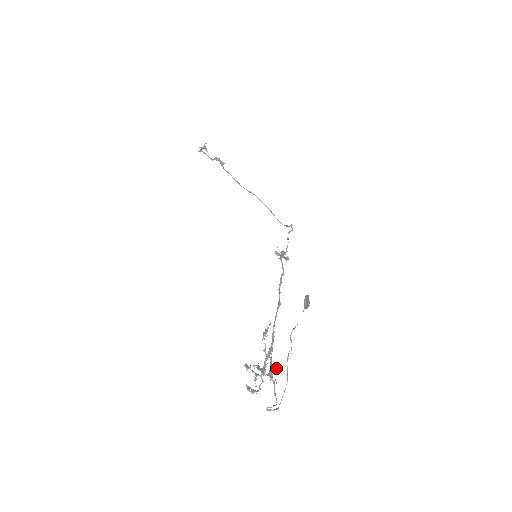
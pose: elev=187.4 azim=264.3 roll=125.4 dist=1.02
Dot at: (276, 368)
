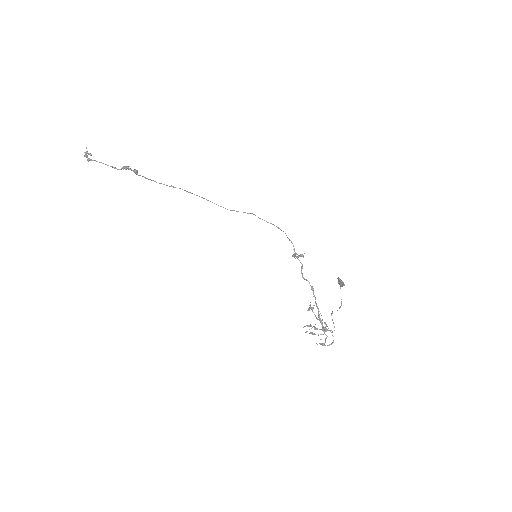
Dot at: (325, 323)
